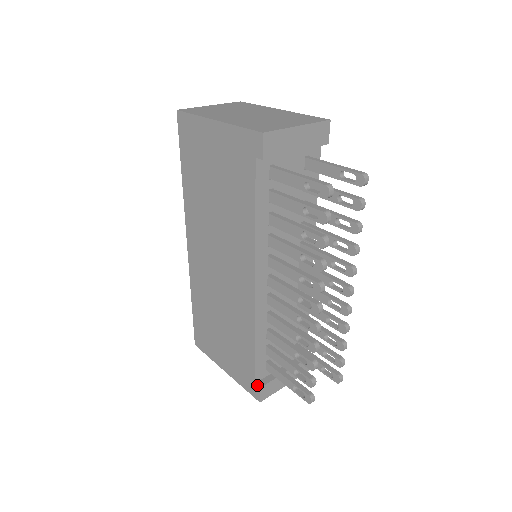
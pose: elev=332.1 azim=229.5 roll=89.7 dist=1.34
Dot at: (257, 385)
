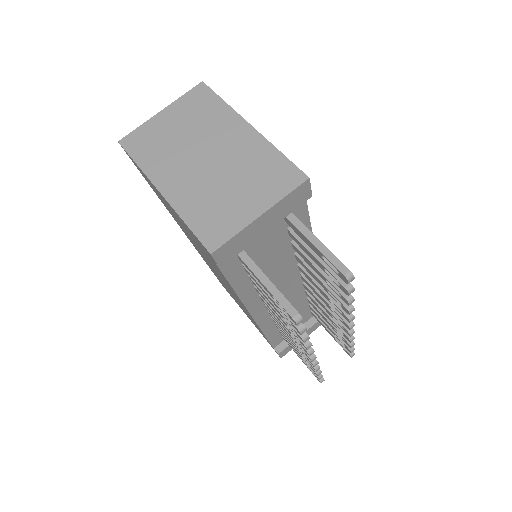
Dot at: occluded
